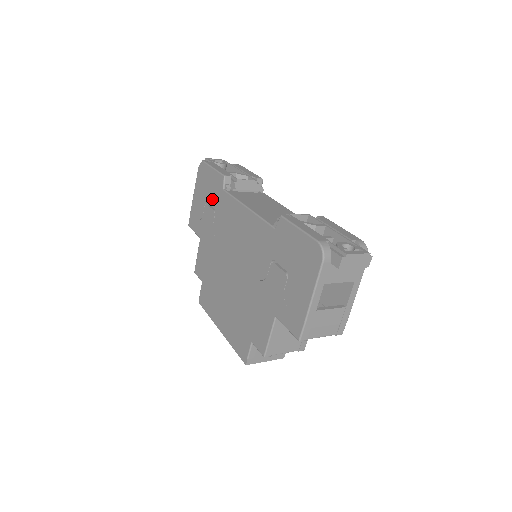
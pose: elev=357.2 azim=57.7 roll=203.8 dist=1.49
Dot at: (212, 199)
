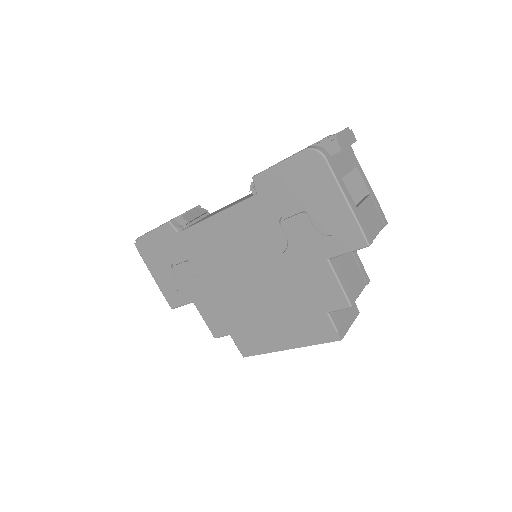
Dot at: (175, 255)
